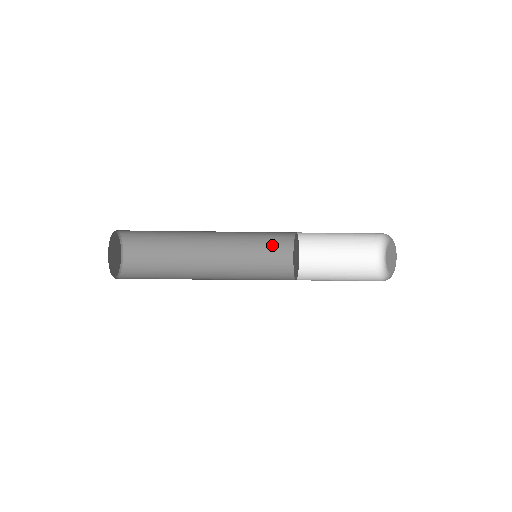
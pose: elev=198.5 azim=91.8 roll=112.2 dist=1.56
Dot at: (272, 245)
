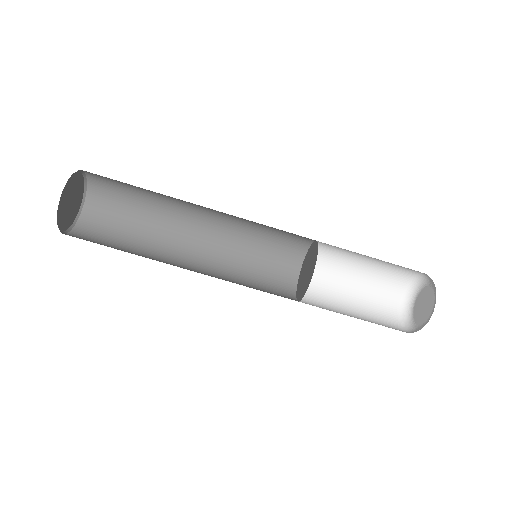
Dot at: (277, 252)
